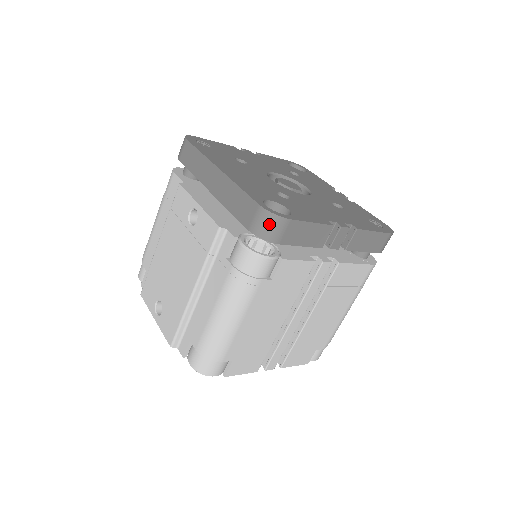
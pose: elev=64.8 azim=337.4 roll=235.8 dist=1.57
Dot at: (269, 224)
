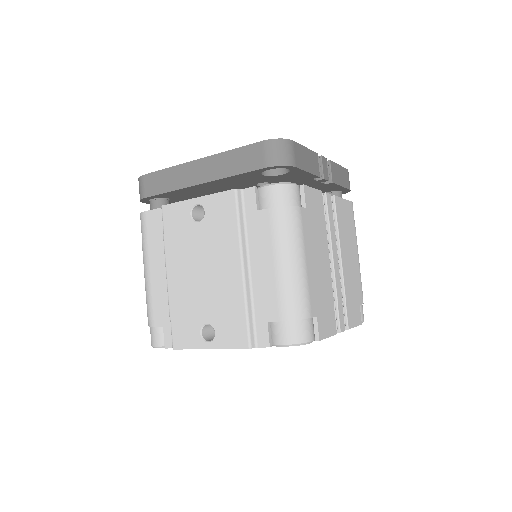
Dot at: (280, 149)
